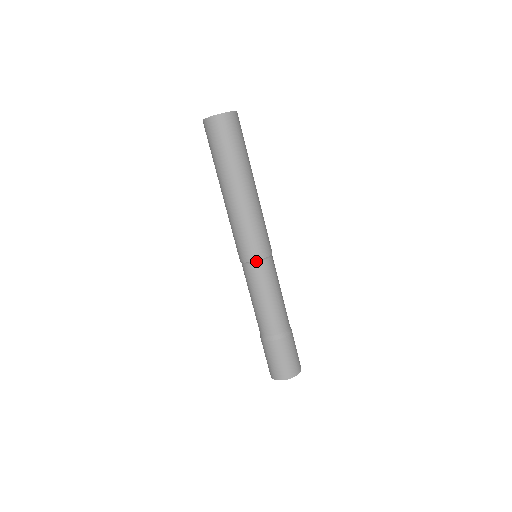
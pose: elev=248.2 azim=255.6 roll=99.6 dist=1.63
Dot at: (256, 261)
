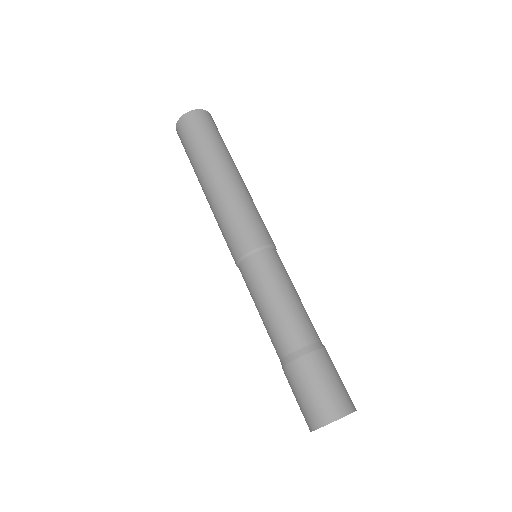
Dot at: (259, 248)
